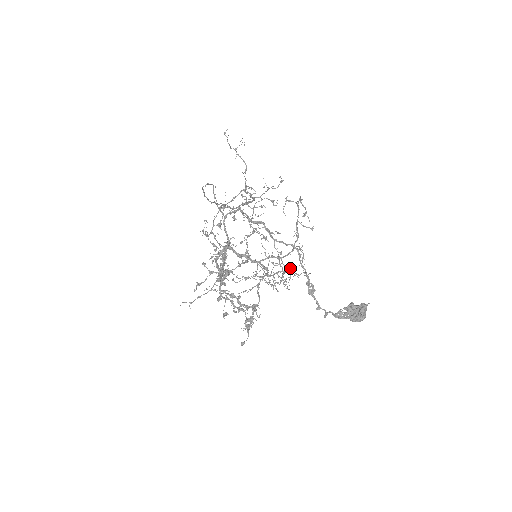
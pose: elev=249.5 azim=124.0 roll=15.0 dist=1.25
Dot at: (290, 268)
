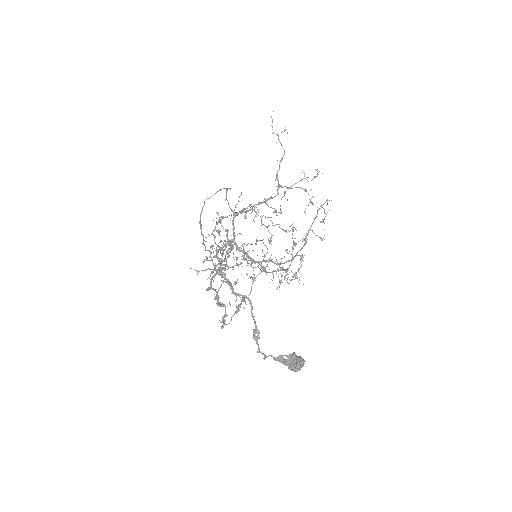
Dot at: occluded
